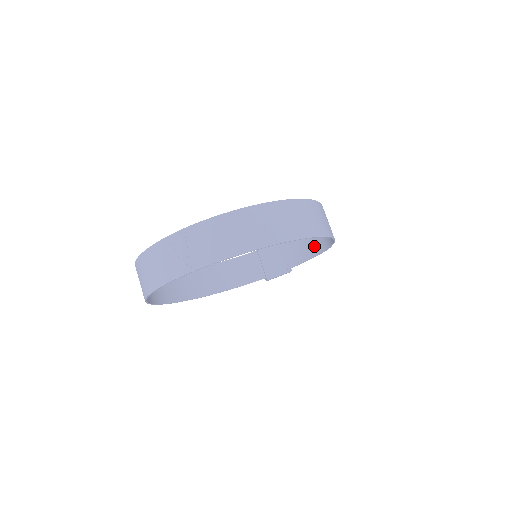
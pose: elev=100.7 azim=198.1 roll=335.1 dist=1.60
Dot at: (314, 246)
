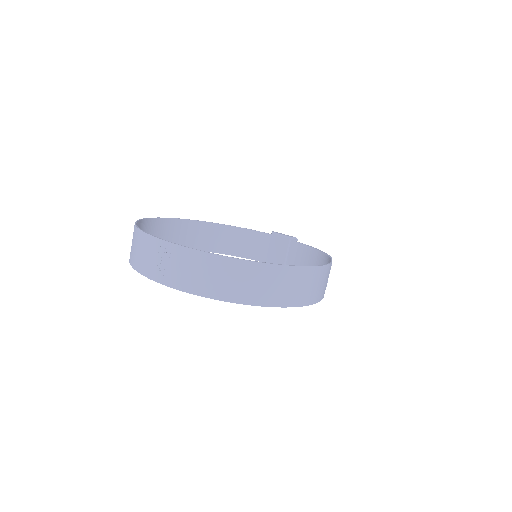
Dot at: occluded
